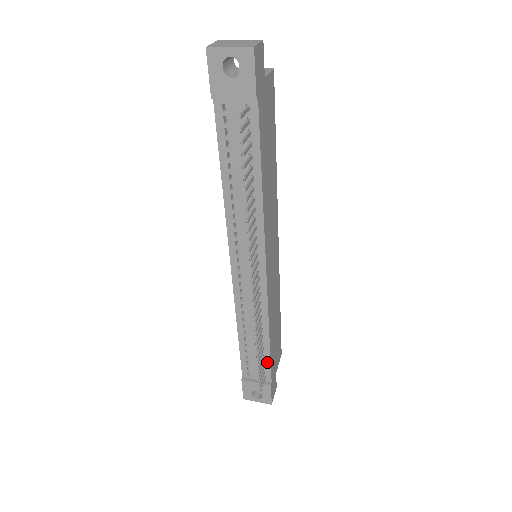
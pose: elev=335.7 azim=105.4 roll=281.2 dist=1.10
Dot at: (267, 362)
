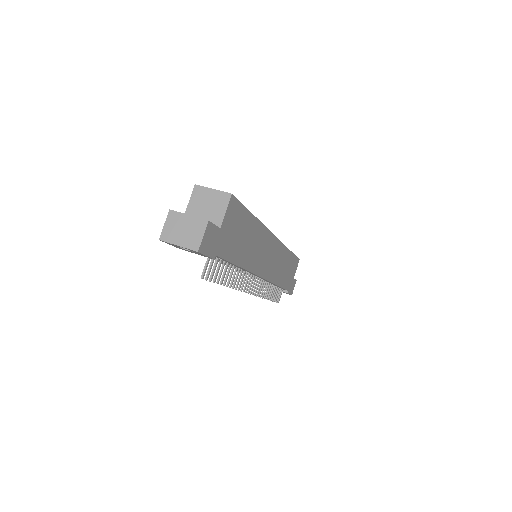
Dot at: occluded
